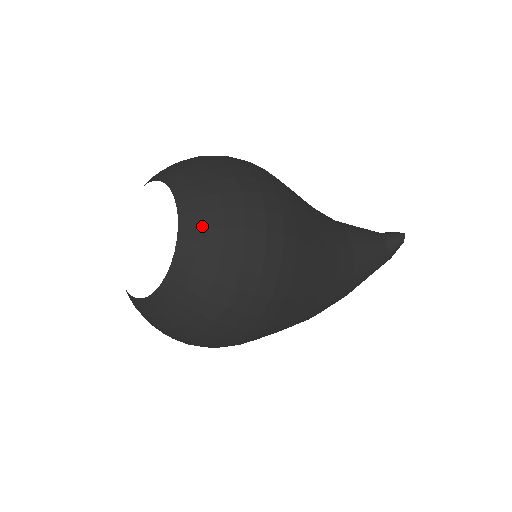
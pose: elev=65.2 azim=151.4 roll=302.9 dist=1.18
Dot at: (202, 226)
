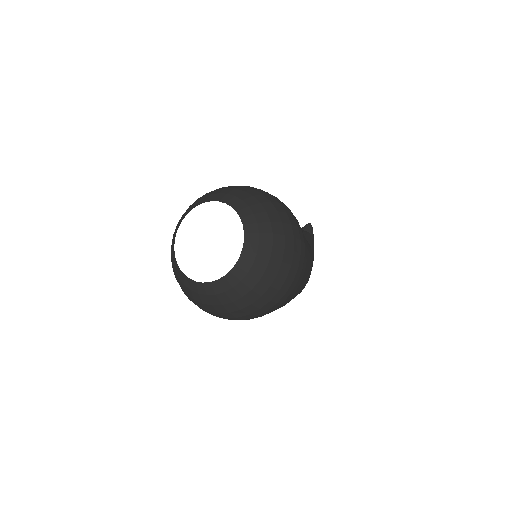
Dot at: (243, 200)
